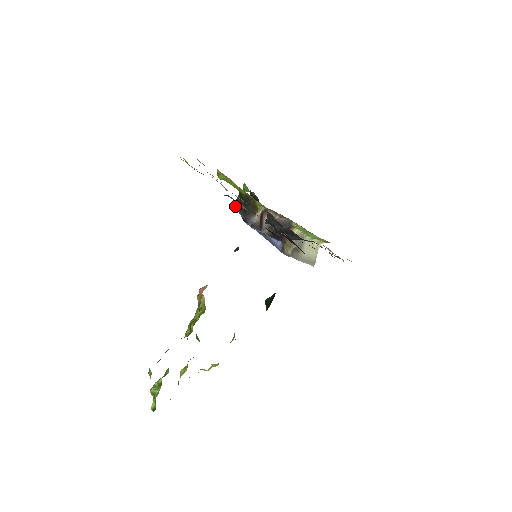
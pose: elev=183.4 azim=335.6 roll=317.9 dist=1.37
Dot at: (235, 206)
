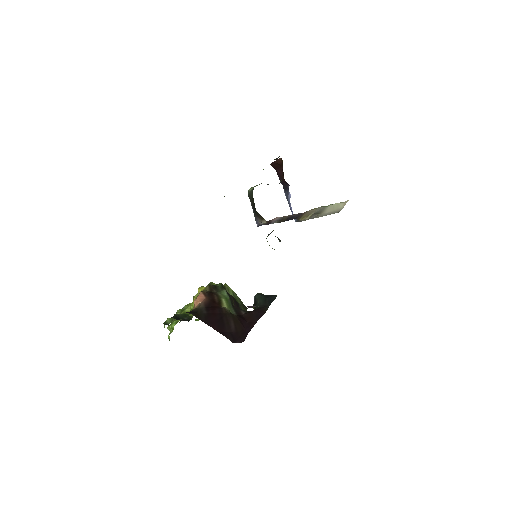
Dot at: (249, 197)
